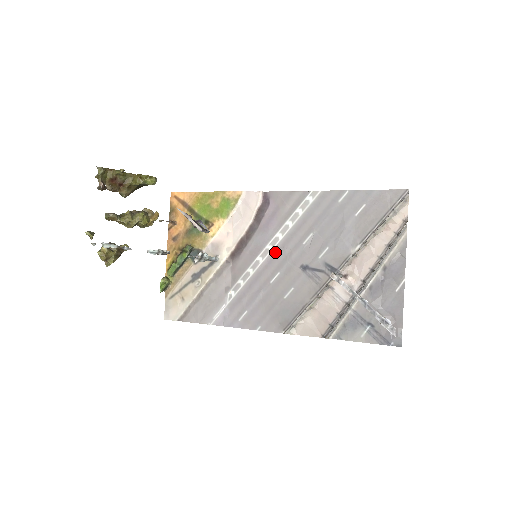
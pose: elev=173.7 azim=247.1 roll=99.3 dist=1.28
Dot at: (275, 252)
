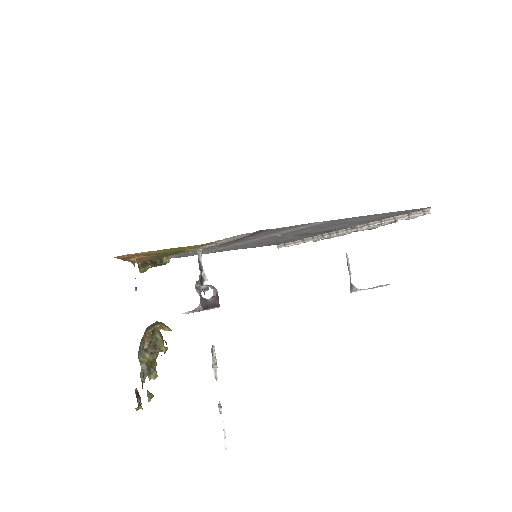
Dot at: (269, 237)
